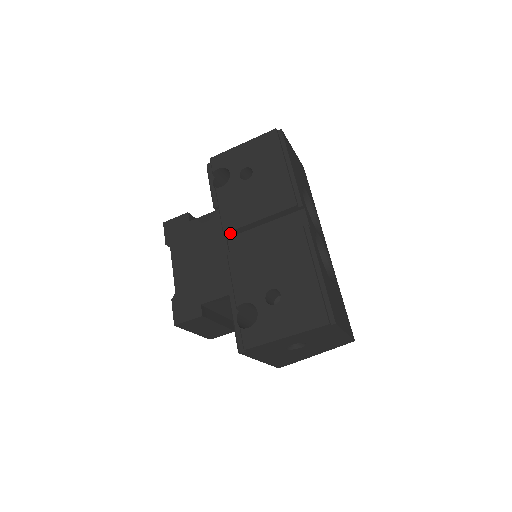
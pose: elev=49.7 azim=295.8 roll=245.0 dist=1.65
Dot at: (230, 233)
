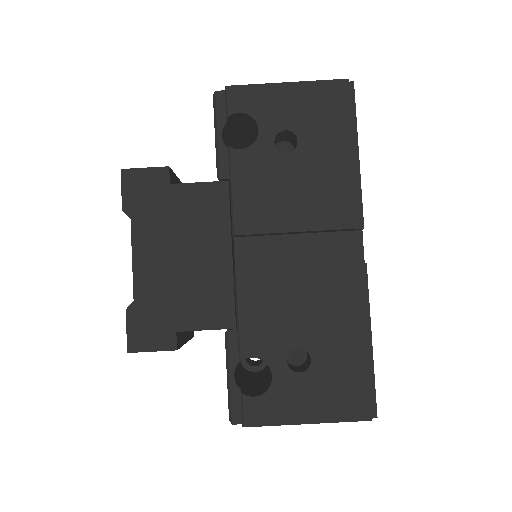
Dot at: (243, 235)
